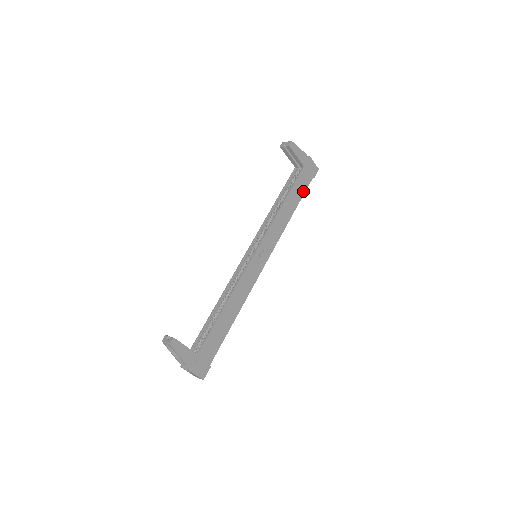
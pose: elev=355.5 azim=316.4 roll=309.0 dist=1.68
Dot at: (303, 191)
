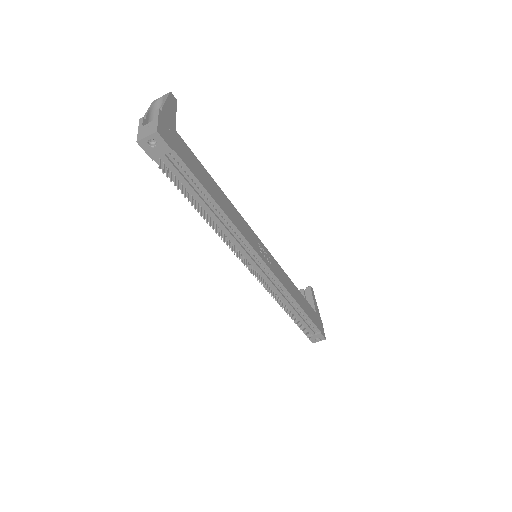
Dot at: (311, 318)
